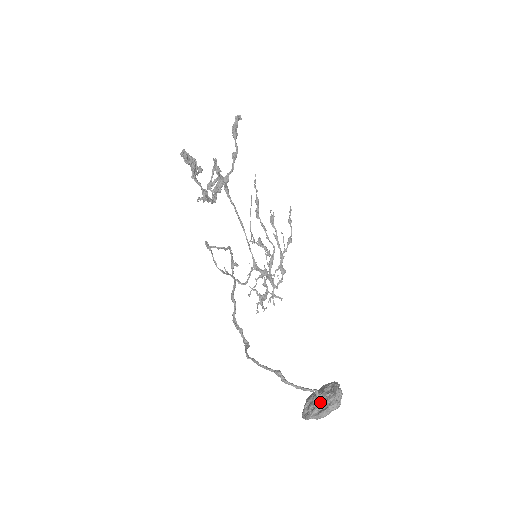
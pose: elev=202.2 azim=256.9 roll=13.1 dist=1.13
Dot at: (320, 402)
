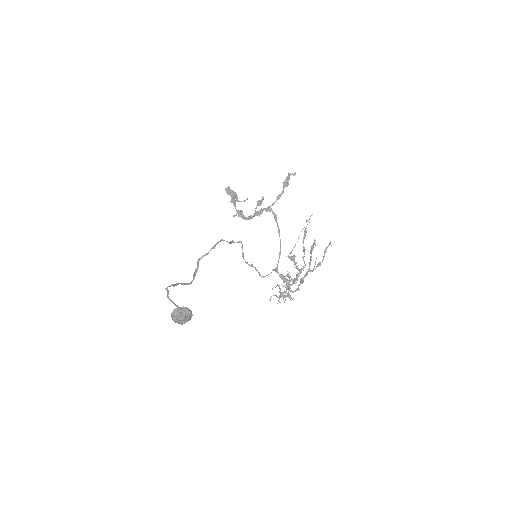
Dot at: occluded
